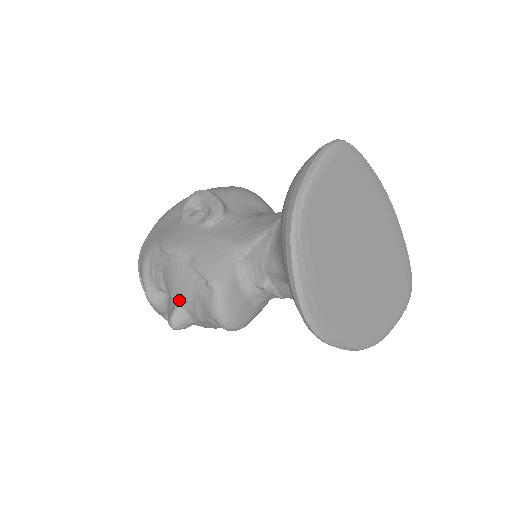
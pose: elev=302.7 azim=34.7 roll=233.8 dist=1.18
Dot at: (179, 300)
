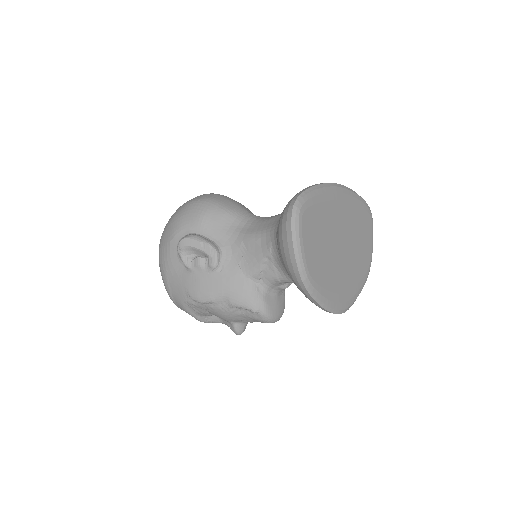
Dot at: (233, 321)
